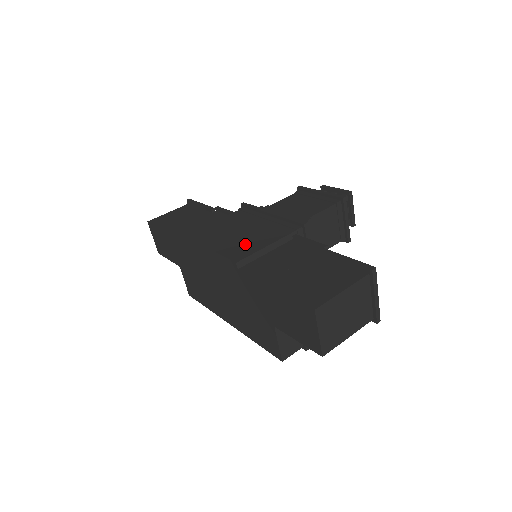
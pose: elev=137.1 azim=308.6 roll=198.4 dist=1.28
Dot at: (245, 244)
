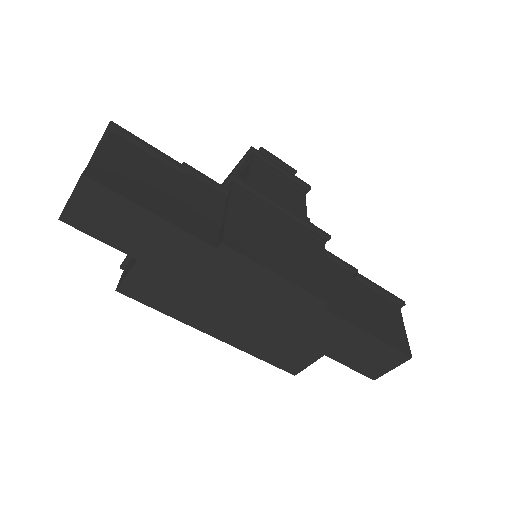
Dot at: (308, 268)
